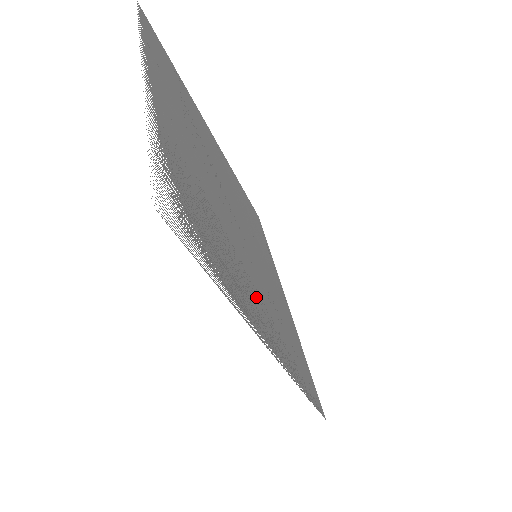
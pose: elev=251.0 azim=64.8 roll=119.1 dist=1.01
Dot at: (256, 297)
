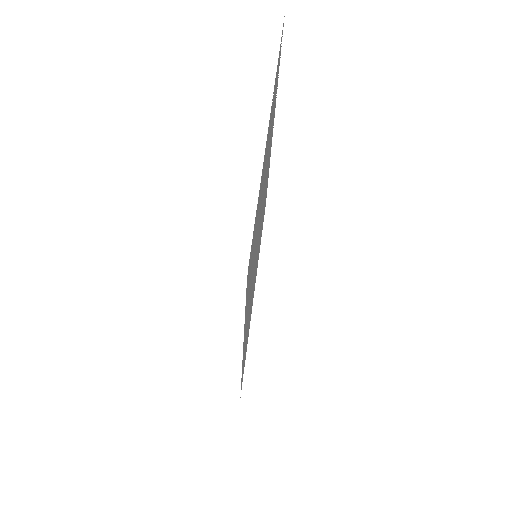
Dot at: occluded
